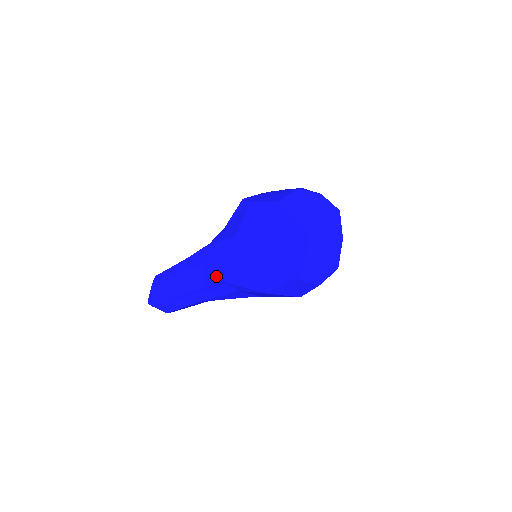
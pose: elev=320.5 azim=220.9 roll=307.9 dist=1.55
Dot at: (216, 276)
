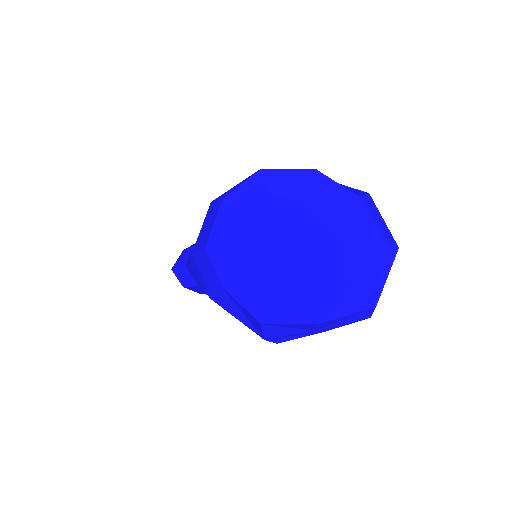
Dot at: occluded
